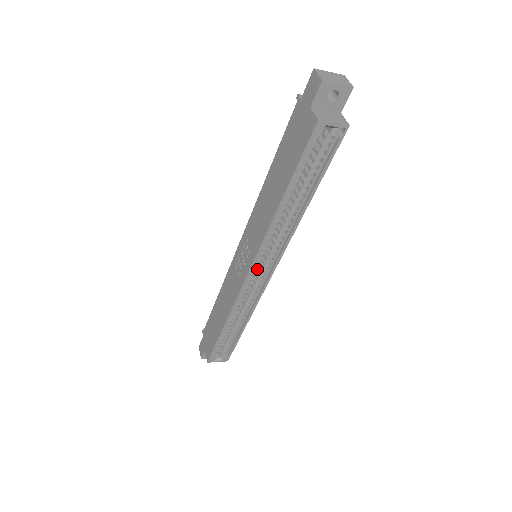
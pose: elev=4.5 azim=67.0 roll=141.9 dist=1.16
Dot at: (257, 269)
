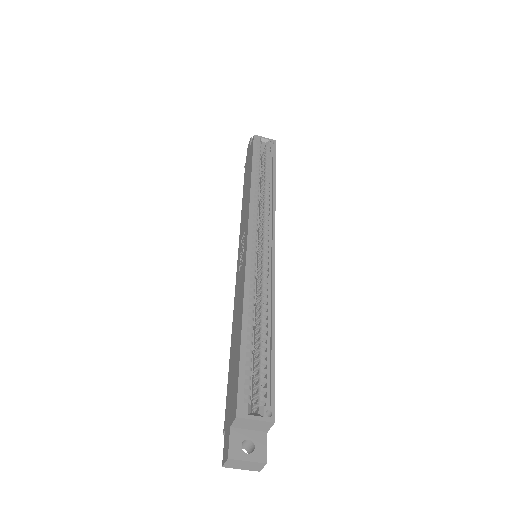
Dot at: (259, 251)
